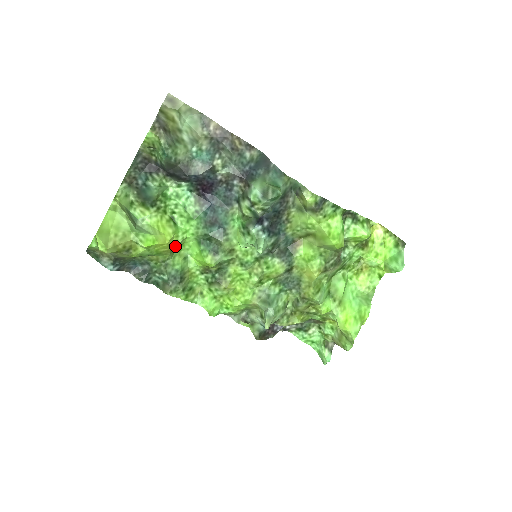
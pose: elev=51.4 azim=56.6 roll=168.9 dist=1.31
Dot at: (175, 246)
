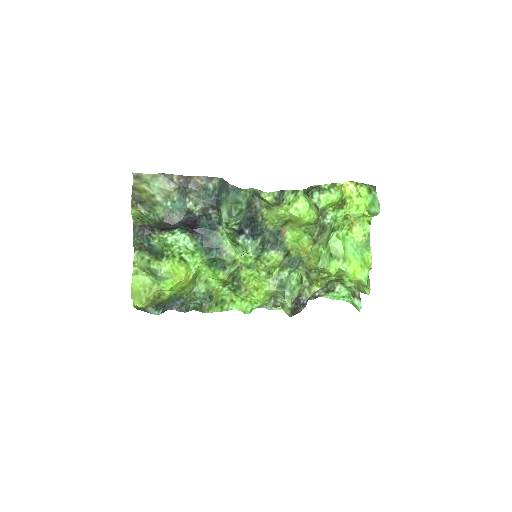
Dot at: (193, 277)
